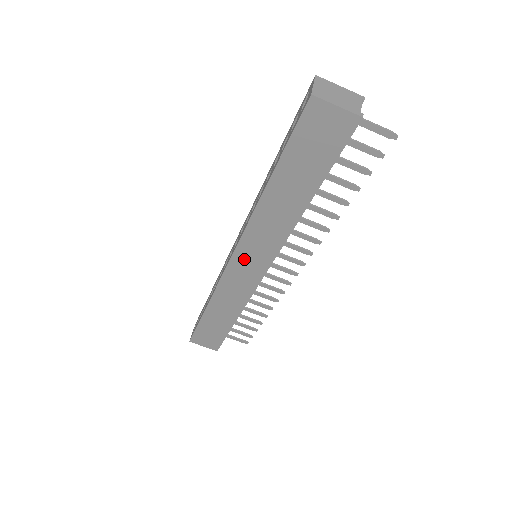
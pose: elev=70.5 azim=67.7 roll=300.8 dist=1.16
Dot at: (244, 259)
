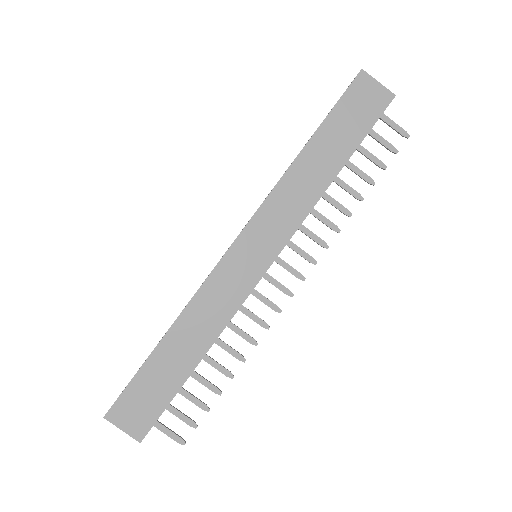
Dot at: (250, 243)
